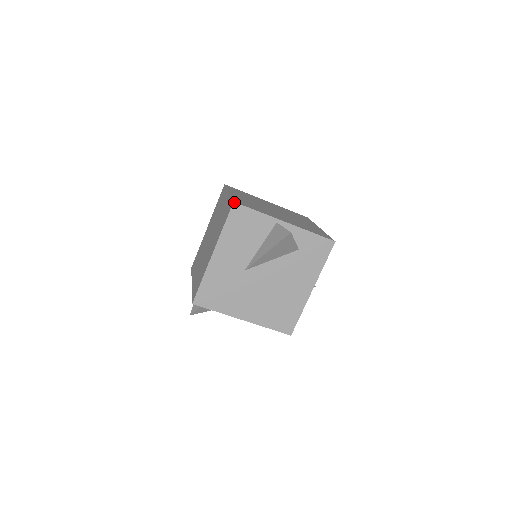
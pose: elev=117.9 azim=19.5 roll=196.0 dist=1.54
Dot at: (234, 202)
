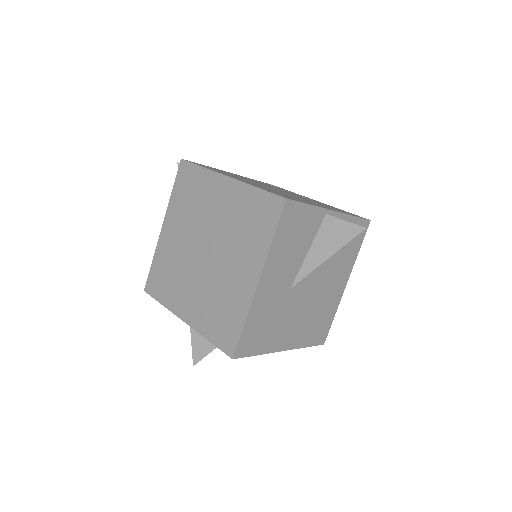
Dot at: (287, 199)
